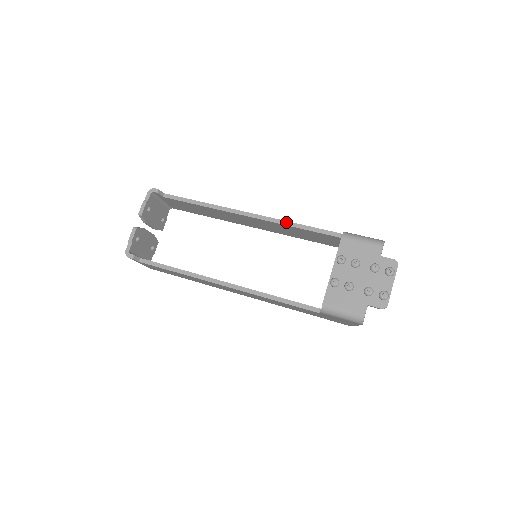
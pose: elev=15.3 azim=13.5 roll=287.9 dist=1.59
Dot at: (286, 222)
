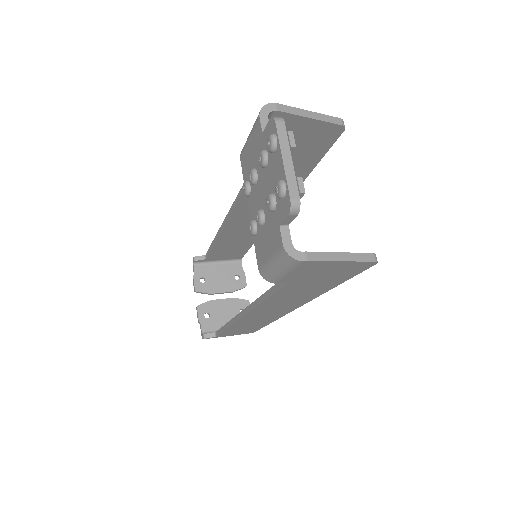
Dot at: (239, 193)
